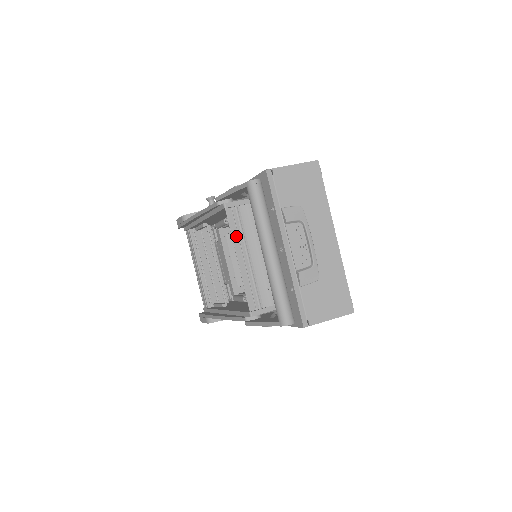
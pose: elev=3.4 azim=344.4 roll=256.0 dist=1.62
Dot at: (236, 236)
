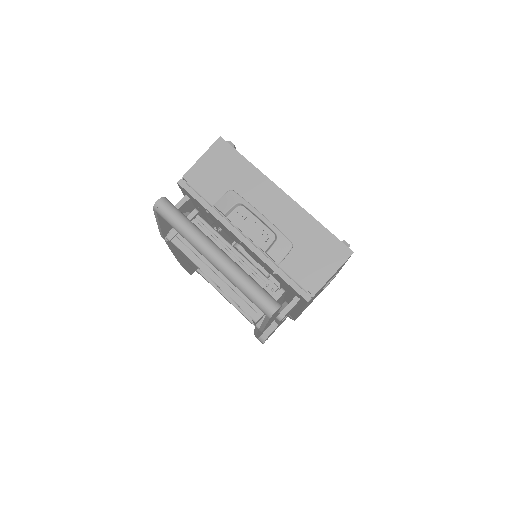
Dot at: (196, 258)
